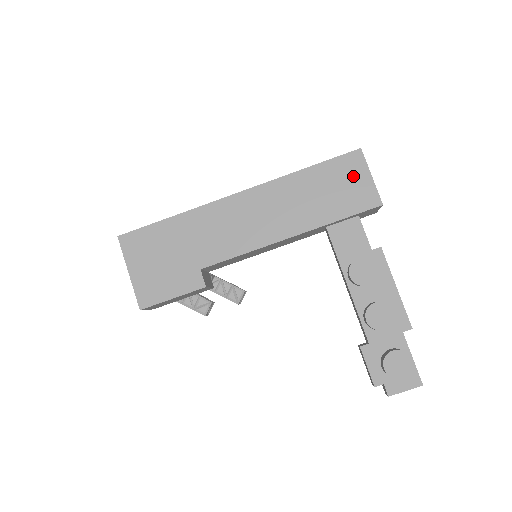
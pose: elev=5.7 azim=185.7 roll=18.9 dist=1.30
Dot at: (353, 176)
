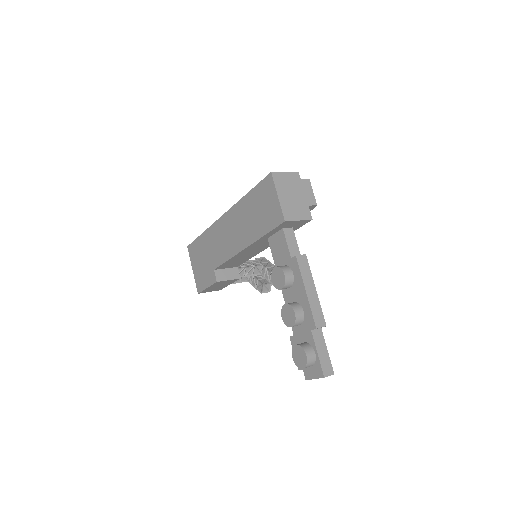
Dot at: (269, 197)
